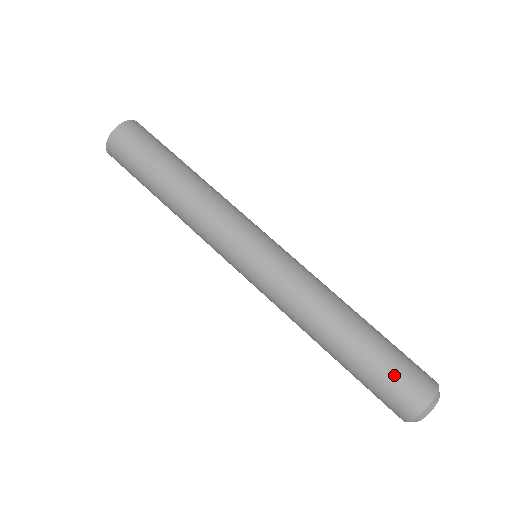
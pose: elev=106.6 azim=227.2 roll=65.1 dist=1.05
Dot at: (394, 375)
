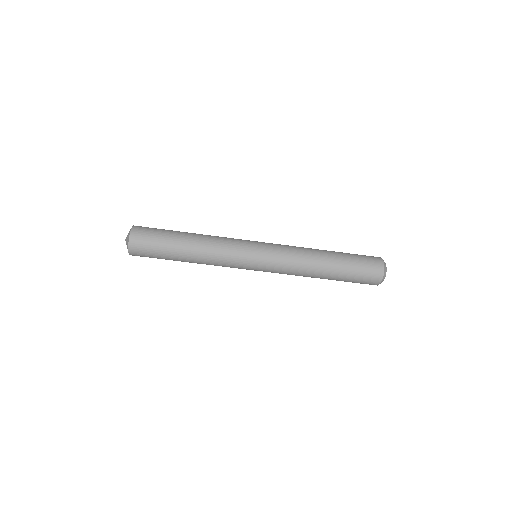
Dot at: (358, 281)
